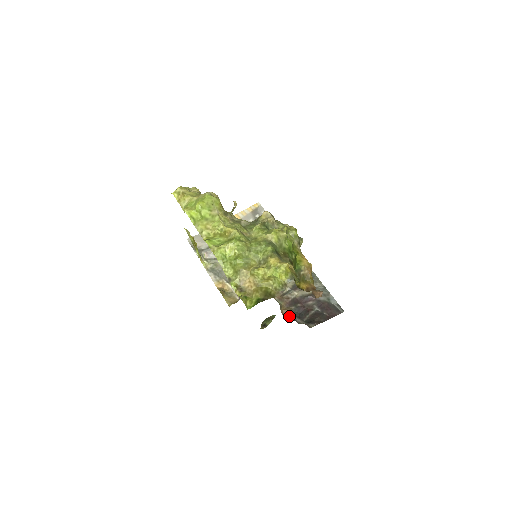
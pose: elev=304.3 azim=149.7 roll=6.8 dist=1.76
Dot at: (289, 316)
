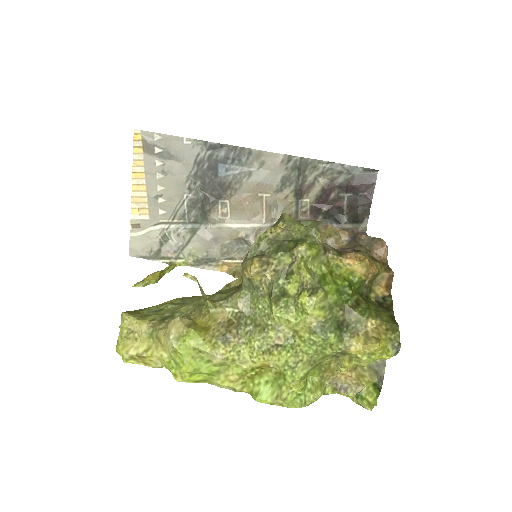
Dot at: occluded
